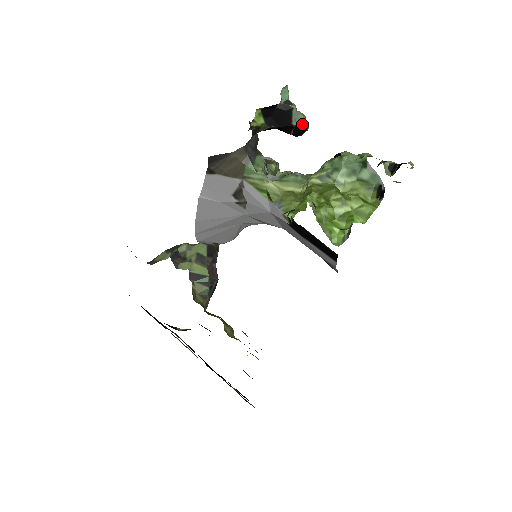
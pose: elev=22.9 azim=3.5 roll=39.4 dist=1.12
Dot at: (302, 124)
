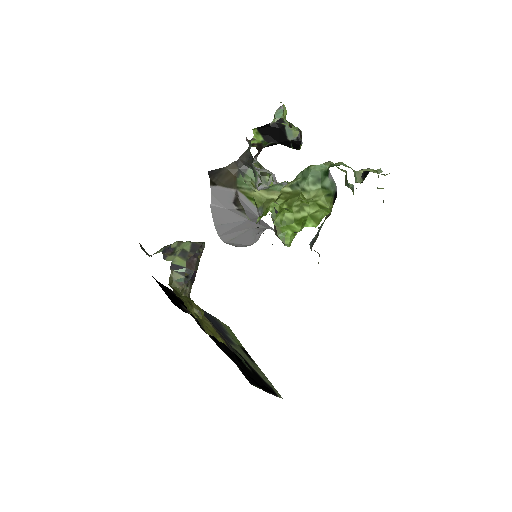
Dot at: (296, 139)
